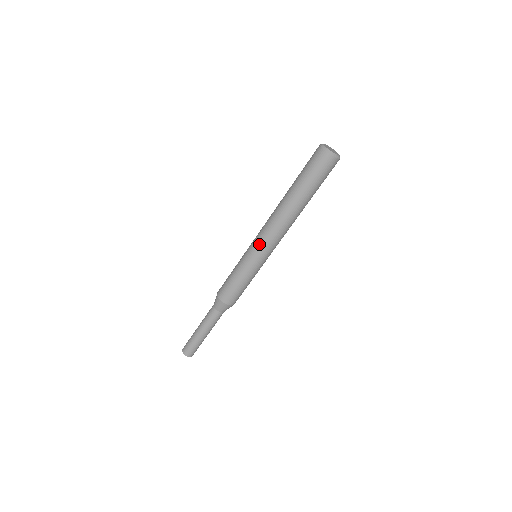
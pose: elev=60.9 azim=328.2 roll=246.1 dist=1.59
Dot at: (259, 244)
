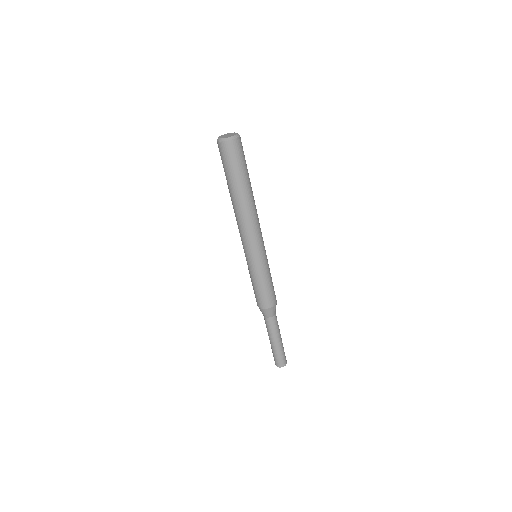
Dot at: (250, 247)
